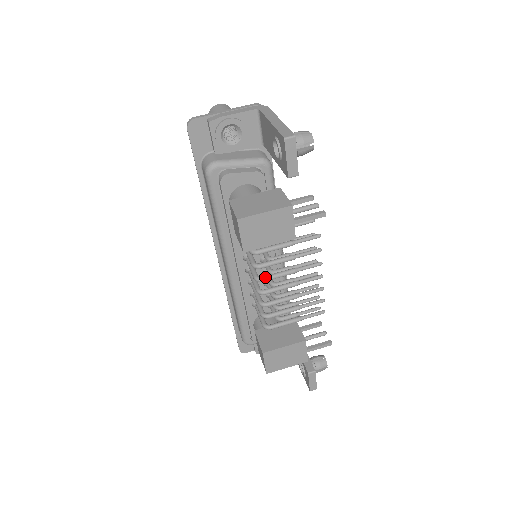
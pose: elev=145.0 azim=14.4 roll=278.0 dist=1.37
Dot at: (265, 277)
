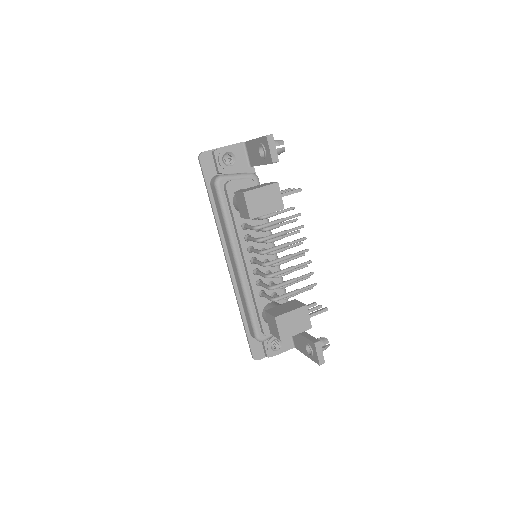
Dot at: (267, 249)
